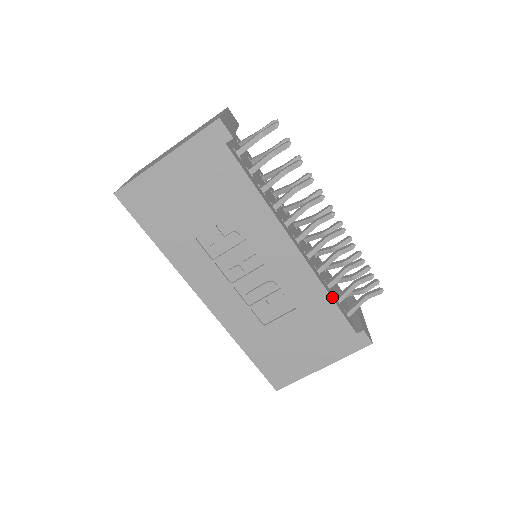
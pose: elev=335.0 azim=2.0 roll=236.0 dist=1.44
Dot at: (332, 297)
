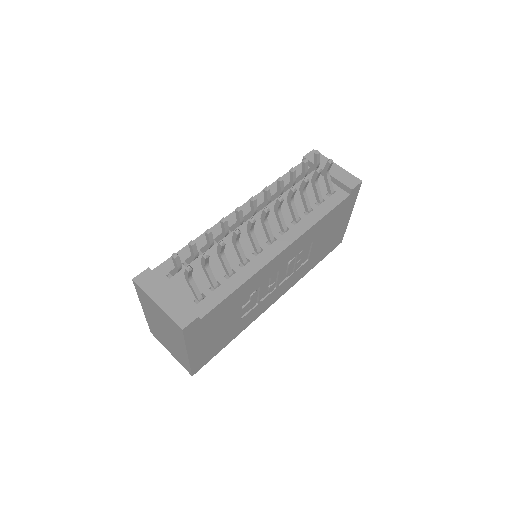
Dot at: (321, 216)
